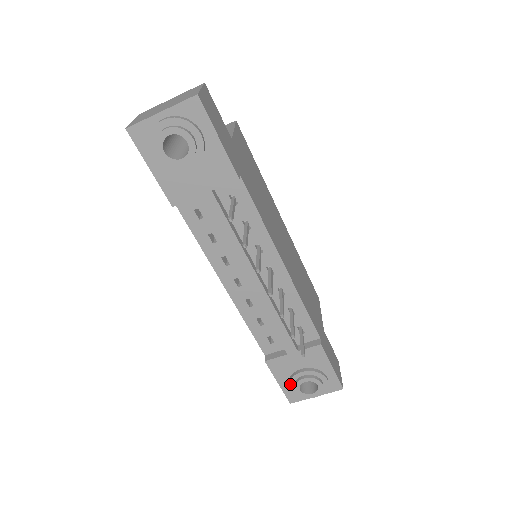
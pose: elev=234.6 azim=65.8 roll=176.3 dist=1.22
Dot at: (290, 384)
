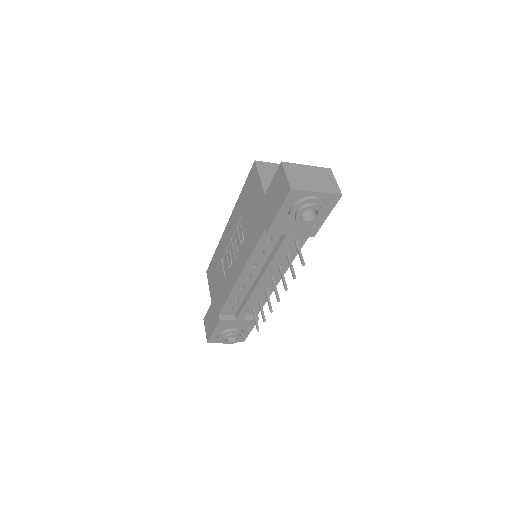
Dot at: (222, 335)
